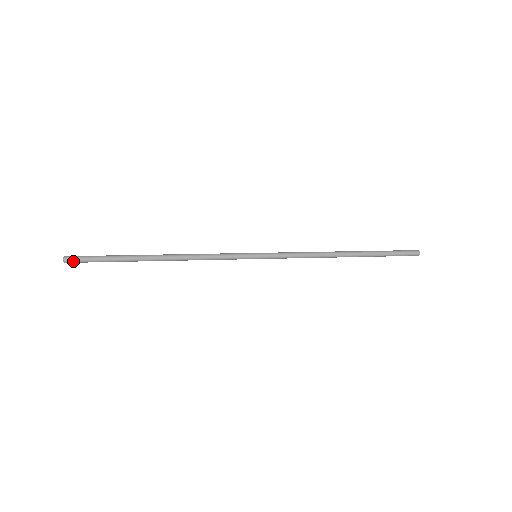
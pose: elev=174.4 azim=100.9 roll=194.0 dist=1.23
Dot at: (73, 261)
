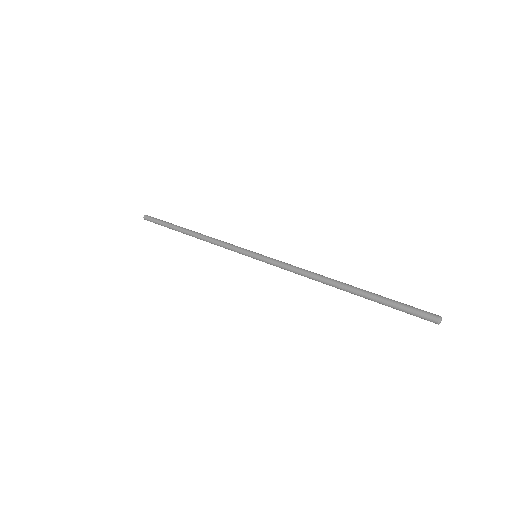
Dot at: (148, 218)
